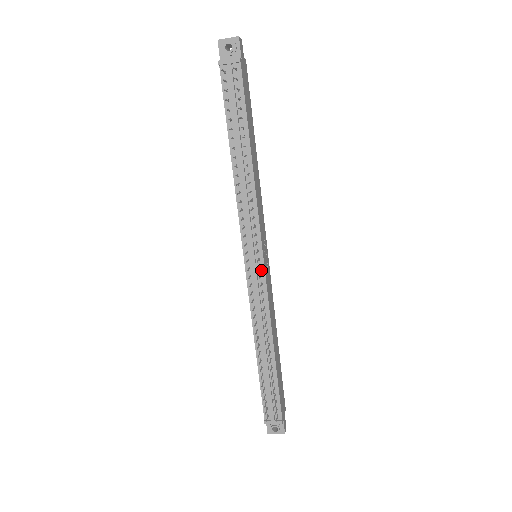
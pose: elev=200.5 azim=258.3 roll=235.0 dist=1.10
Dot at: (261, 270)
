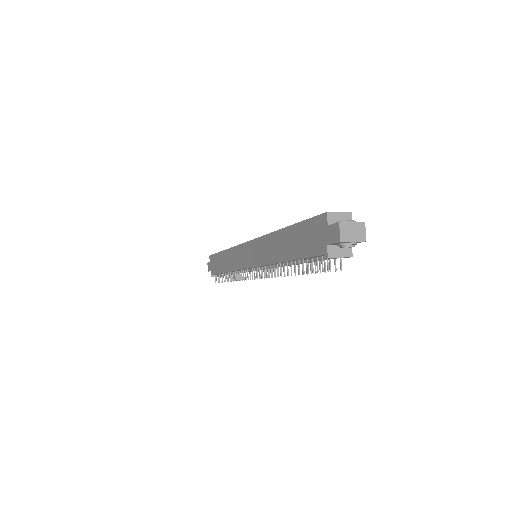
Dot at: occluded
